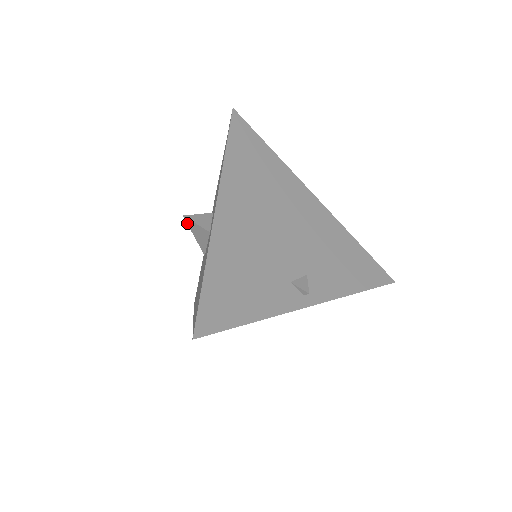
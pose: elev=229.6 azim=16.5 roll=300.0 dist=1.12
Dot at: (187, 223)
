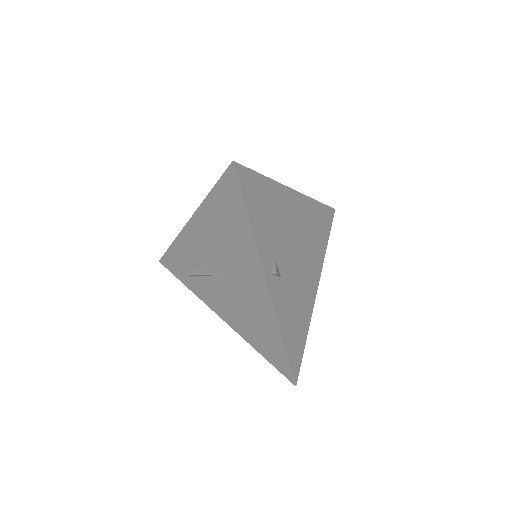
Dot at: occluded
